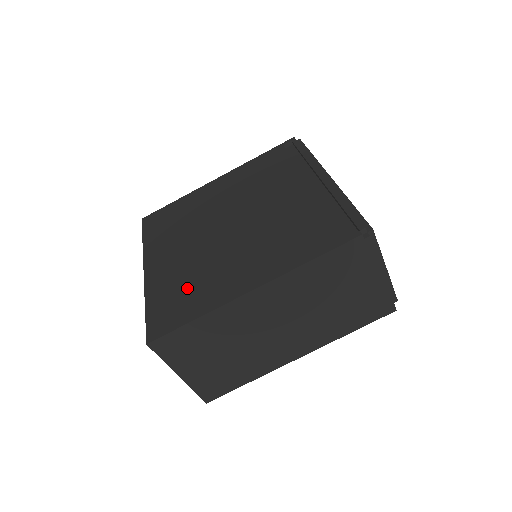
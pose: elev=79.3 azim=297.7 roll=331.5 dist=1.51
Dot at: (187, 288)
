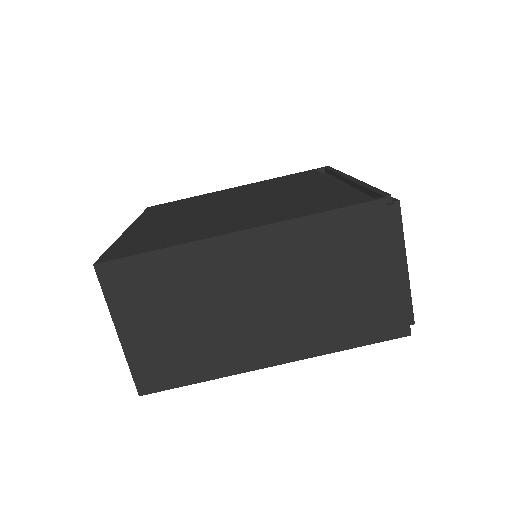
Dot at: (166, 234)
